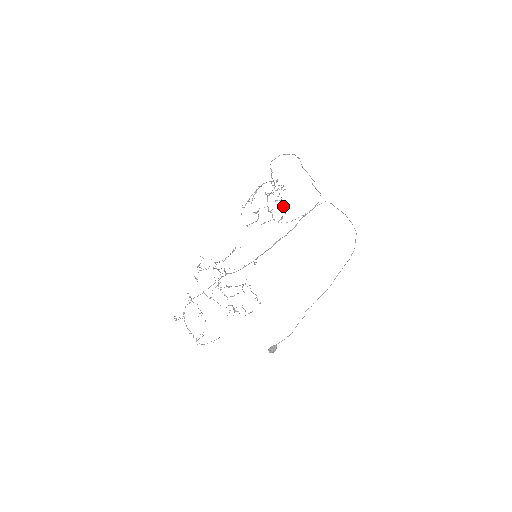
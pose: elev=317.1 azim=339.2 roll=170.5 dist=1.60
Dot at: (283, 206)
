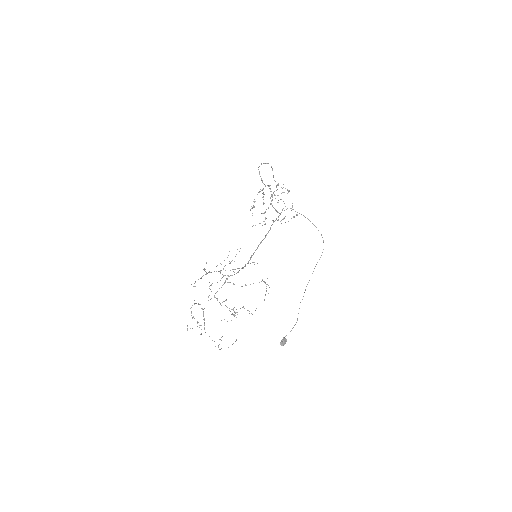
Dot at: (292, 206)
